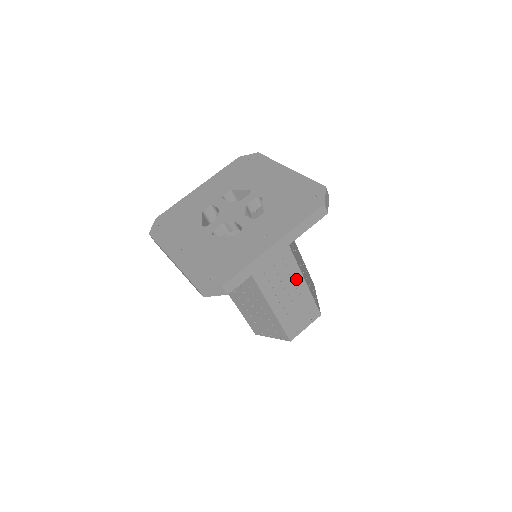
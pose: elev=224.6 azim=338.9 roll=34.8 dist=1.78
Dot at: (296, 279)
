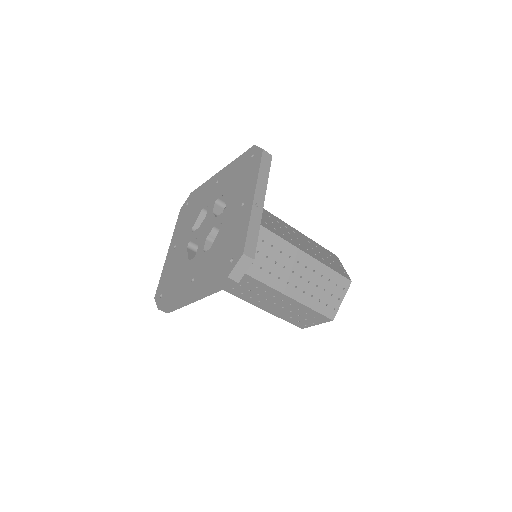
Dot at: (277, 295)
